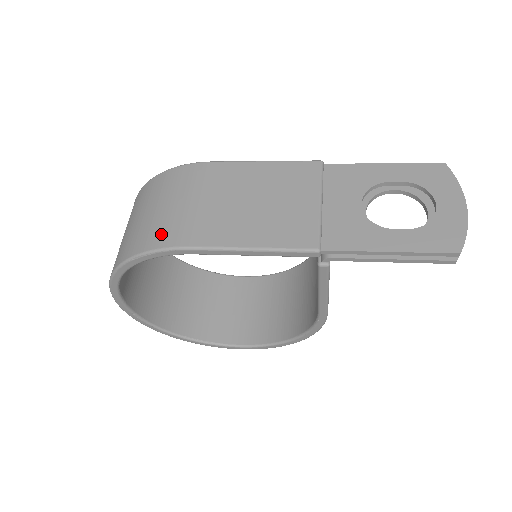
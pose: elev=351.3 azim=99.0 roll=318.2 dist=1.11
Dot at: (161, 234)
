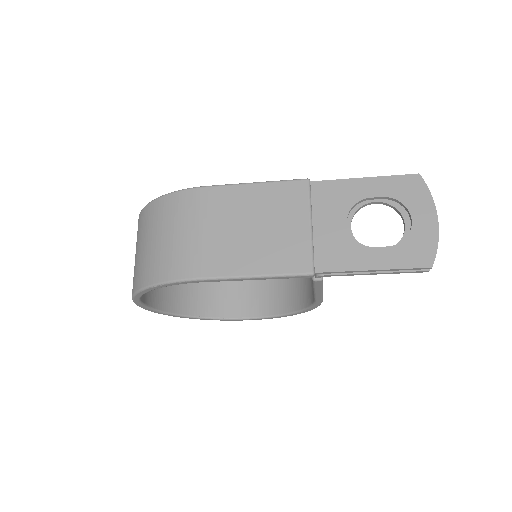
Dot at: (174, 265)
